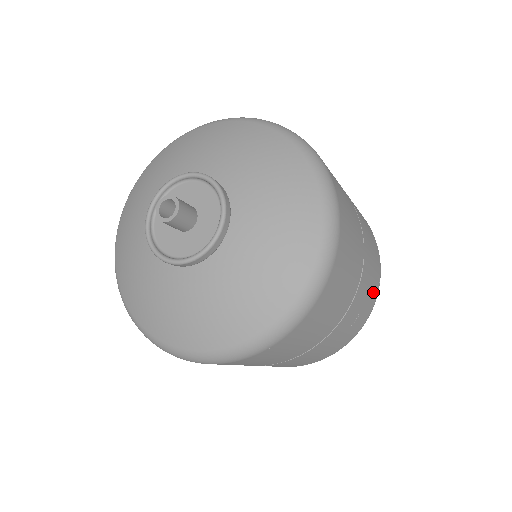
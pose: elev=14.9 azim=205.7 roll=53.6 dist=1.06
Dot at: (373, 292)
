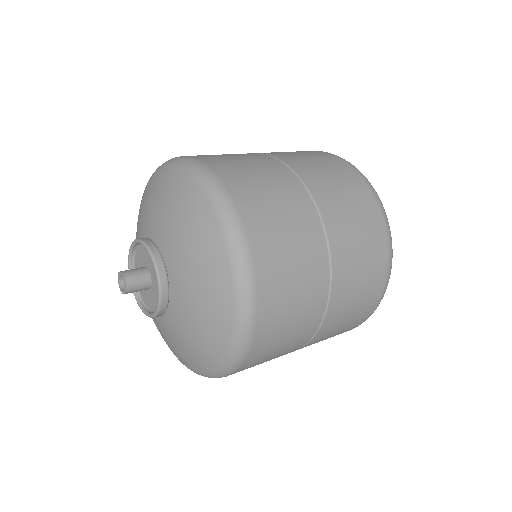
Dot at: occluded
